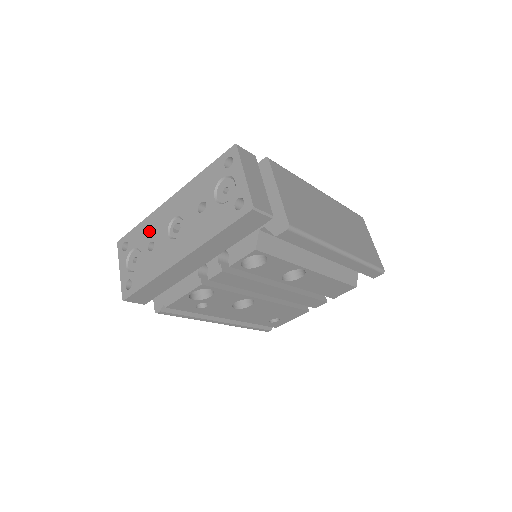
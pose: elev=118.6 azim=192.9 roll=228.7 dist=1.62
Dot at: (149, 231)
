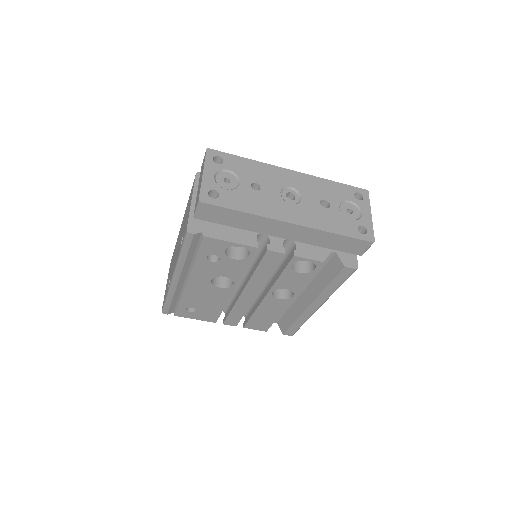
Dot at: (257, 173)
